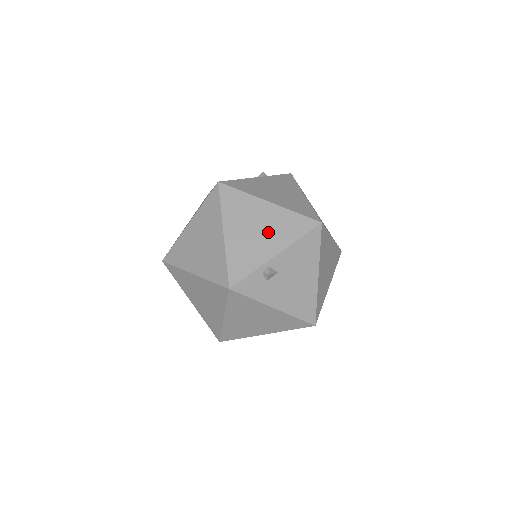
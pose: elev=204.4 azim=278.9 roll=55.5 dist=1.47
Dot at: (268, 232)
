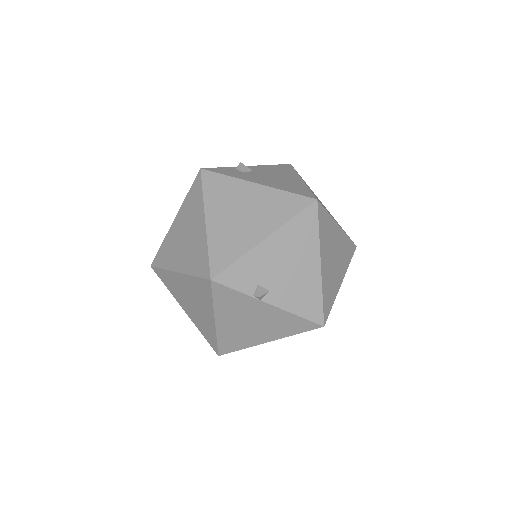
Dot at: occluded
